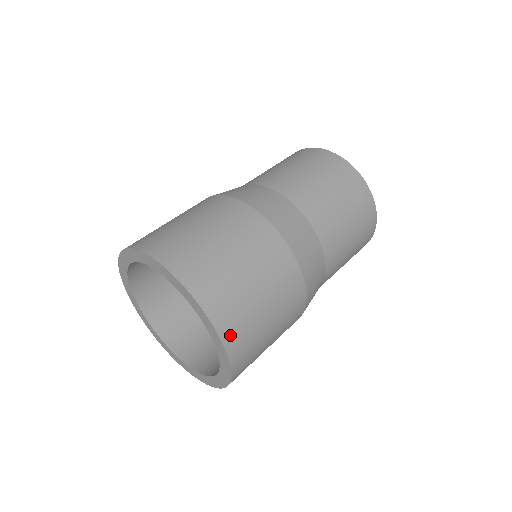
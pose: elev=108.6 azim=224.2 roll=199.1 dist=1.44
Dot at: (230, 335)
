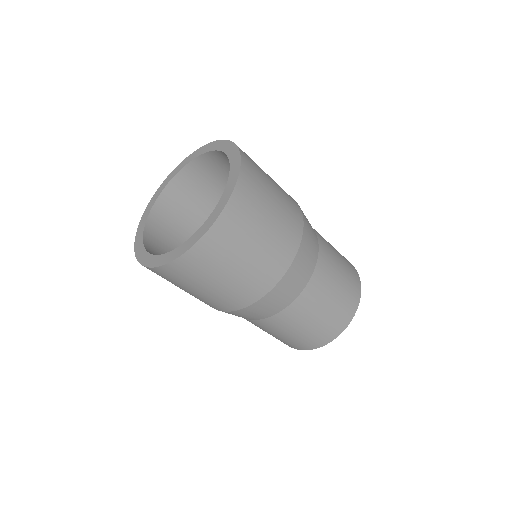
Dot at: (216, 235)
